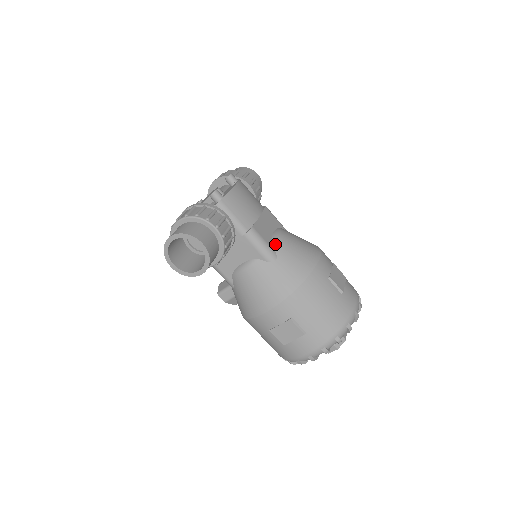
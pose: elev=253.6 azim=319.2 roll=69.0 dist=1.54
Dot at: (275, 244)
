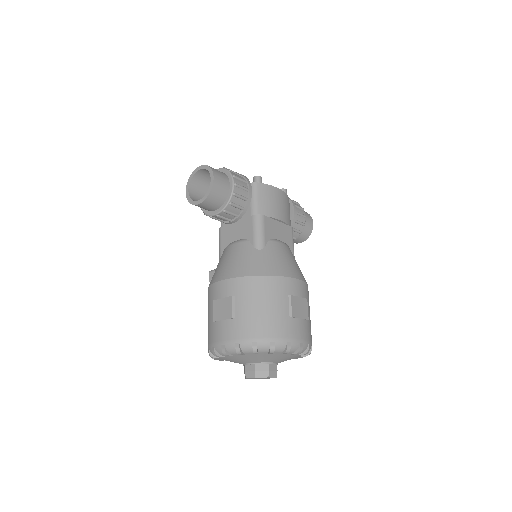
Dot at: (271, 242)
